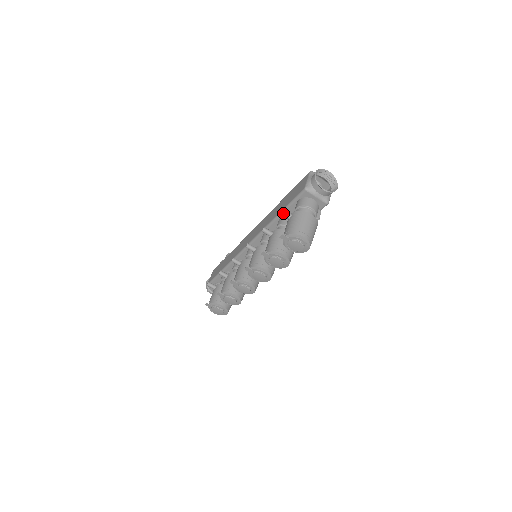
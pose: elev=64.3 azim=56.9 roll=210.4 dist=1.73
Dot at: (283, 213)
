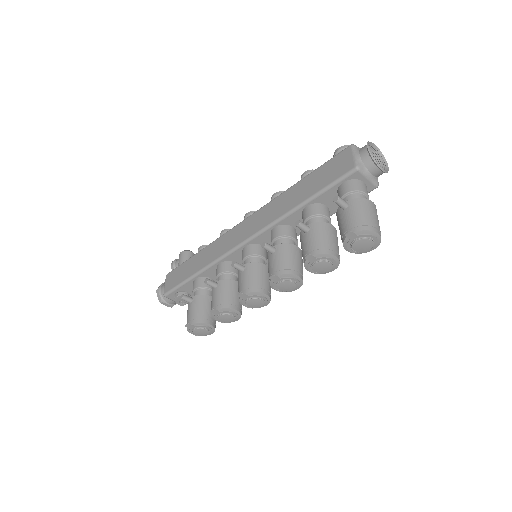
Dot at: (340, 202)
